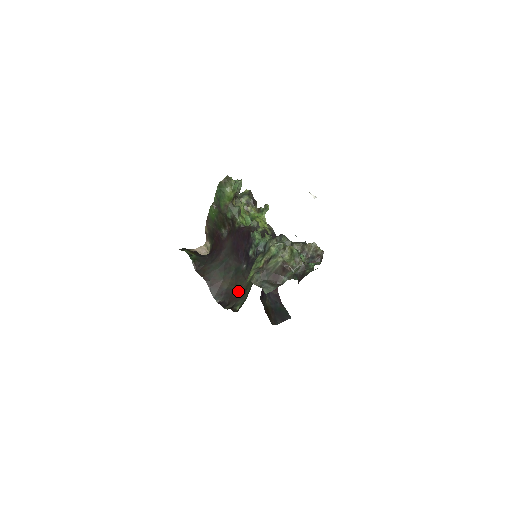
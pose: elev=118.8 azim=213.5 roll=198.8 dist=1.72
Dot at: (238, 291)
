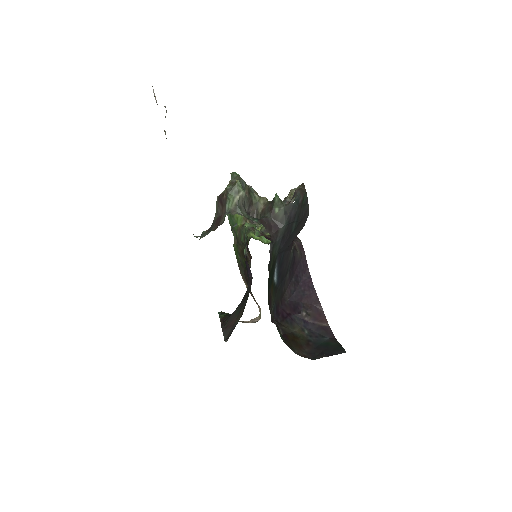
Dot at: occluded
